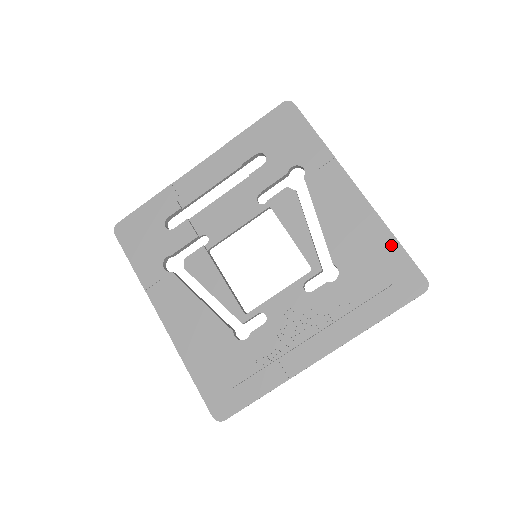
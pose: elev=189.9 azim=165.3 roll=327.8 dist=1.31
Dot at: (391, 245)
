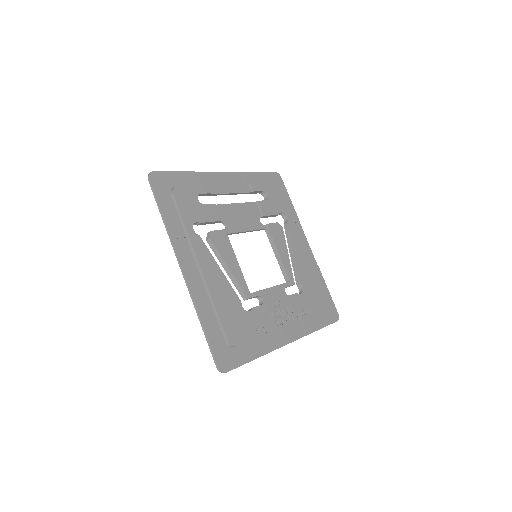
Dot at: (324, 287)
